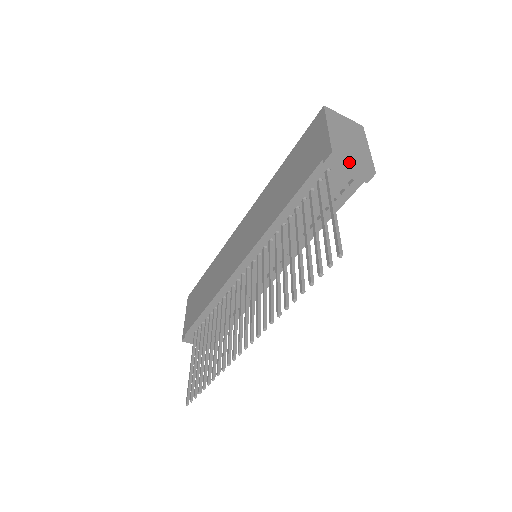
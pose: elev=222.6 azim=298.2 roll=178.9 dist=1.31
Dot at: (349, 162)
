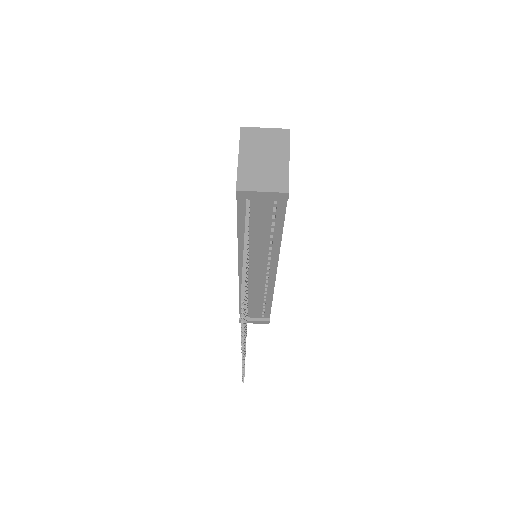
Dot at: (257, 192)
